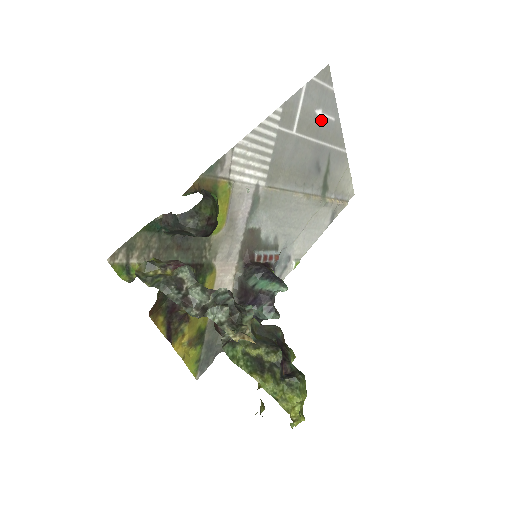
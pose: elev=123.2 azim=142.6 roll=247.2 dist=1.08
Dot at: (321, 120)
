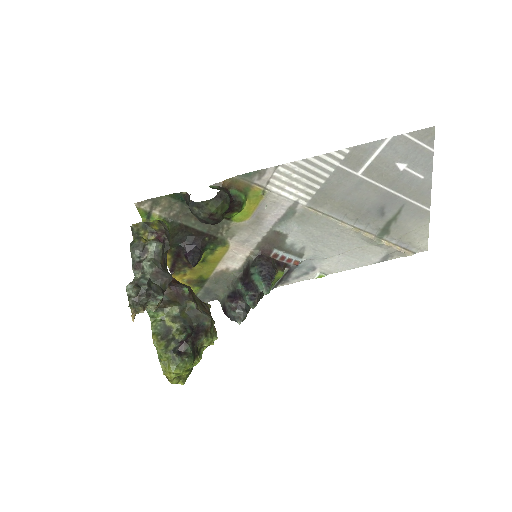
Dot at: (403, 173)
